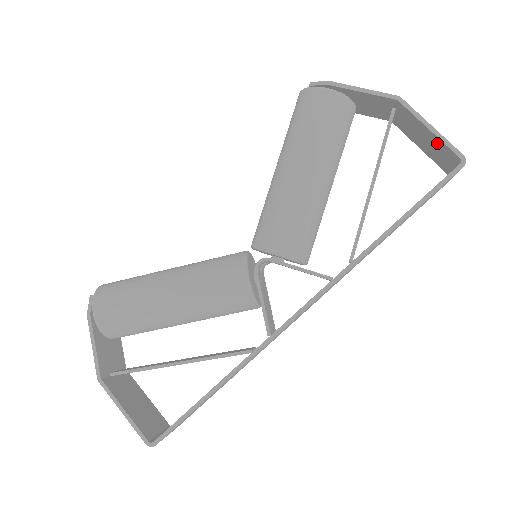
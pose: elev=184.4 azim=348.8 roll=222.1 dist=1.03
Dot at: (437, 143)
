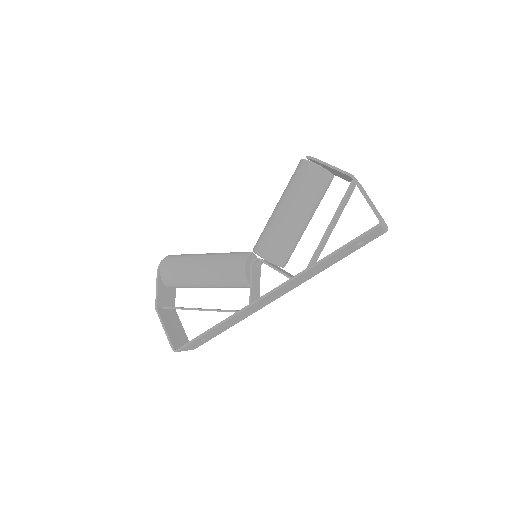
Dot at: occluded
